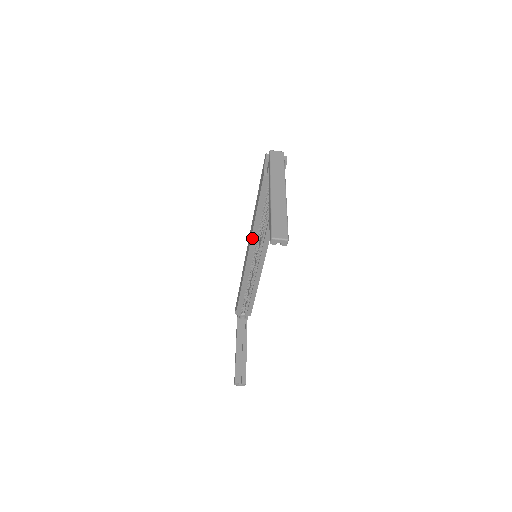
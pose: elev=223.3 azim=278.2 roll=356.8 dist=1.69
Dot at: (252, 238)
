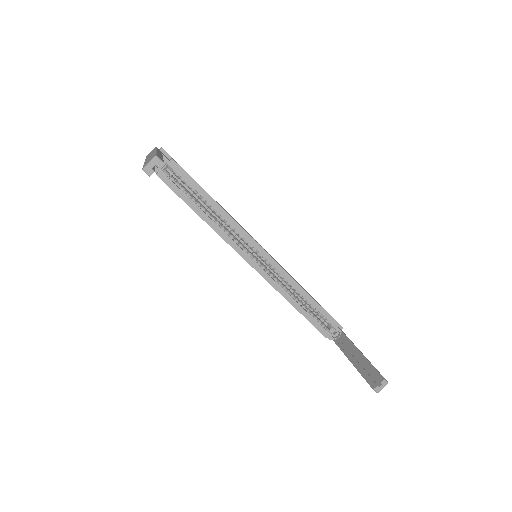
Dot at: (226, 241)
